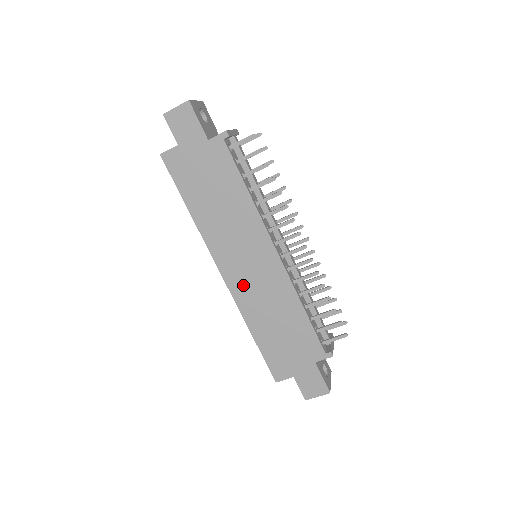
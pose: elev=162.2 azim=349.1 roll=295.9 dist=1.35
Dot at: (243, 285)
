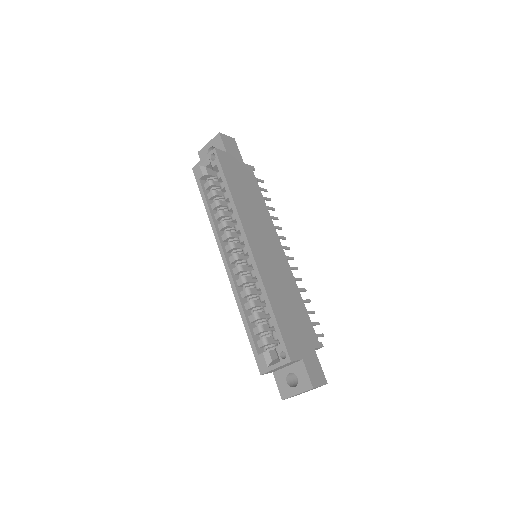
Dot at: (264, 261)
